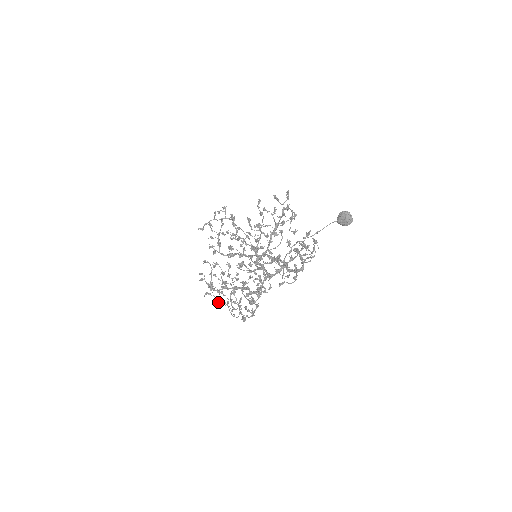
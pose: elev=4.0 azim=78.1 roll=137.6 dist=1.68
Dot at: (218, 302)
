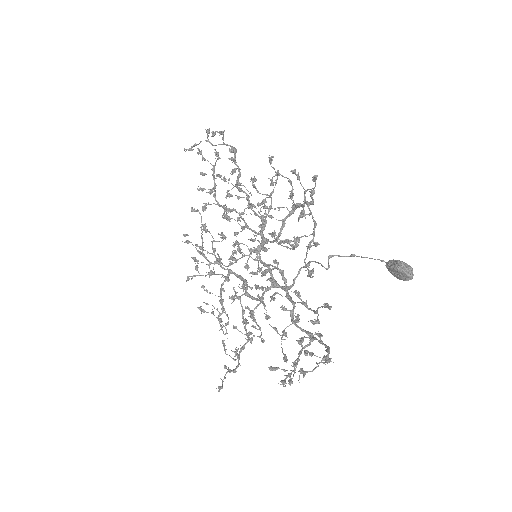
Dot at: (200, 309)
